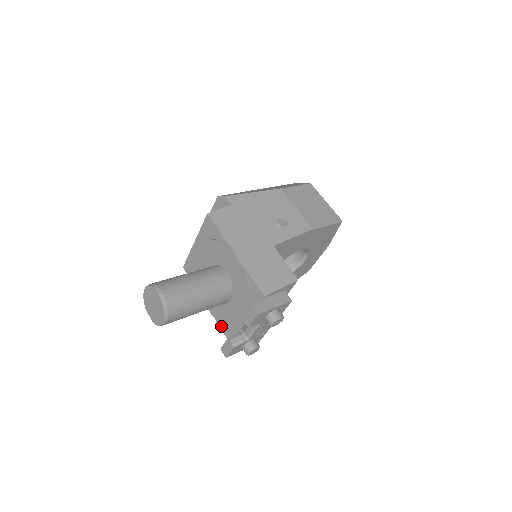
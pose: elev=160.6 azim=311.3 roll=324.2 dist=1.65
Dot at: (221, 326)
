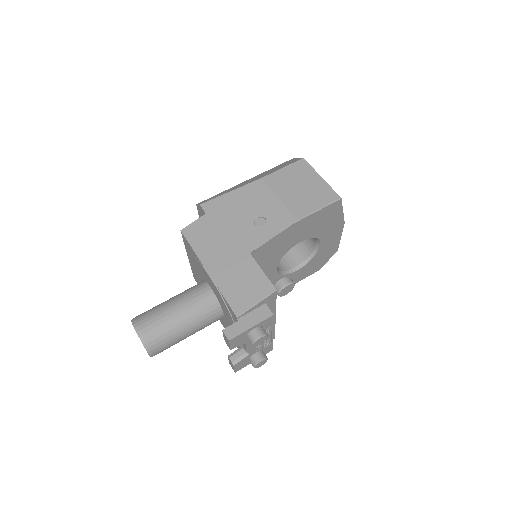
Dot at: occluded
